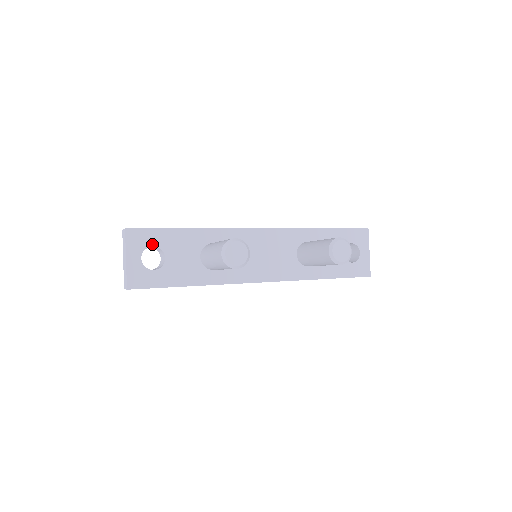
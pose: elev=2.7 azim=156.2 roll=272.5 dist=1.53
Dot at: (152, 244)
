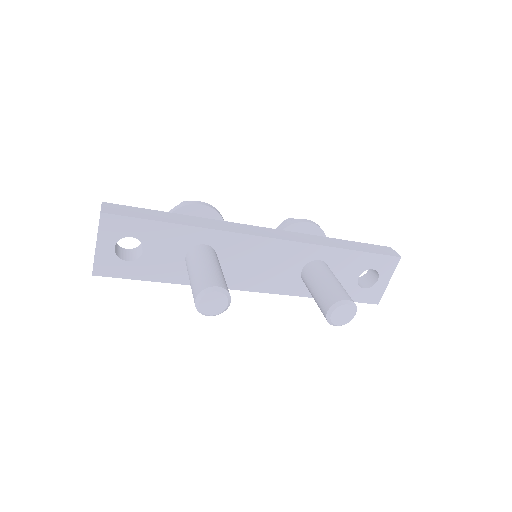
Dot at: (131, 234)
